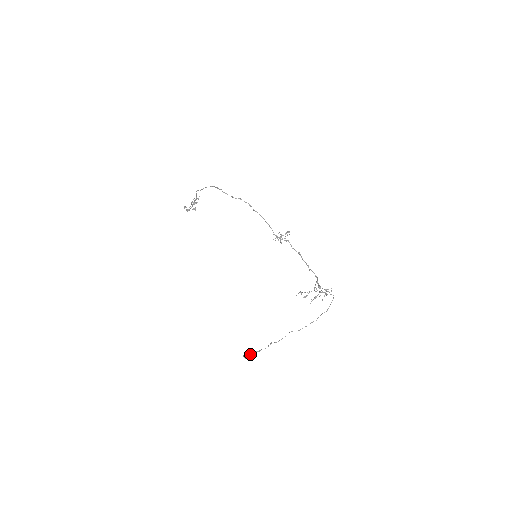
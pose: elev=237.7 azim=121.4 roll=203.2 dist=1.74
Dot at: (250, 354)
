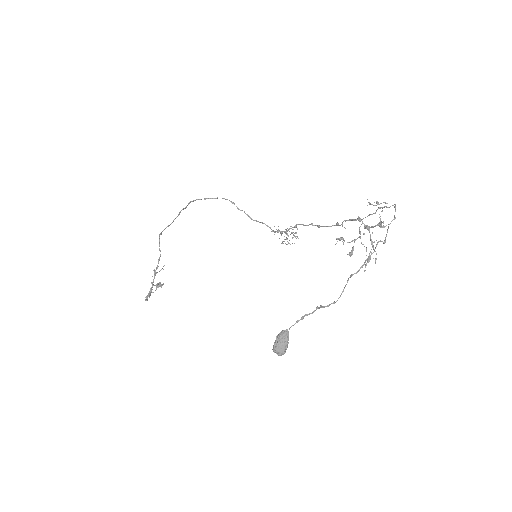
Dot at: (285, 331)
